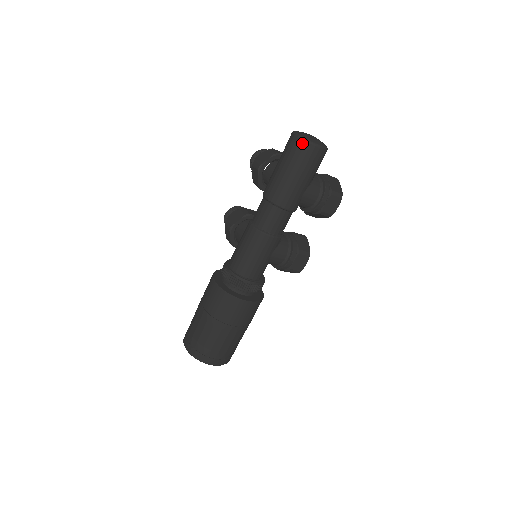
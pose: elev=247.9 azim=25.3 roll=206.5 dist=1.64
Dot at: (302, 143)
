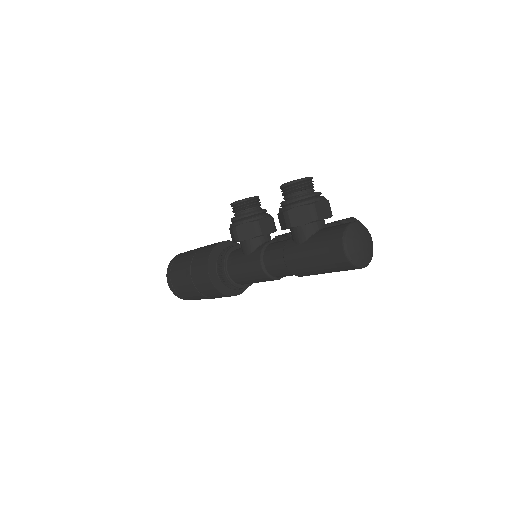
Dot at: (347, 264)
